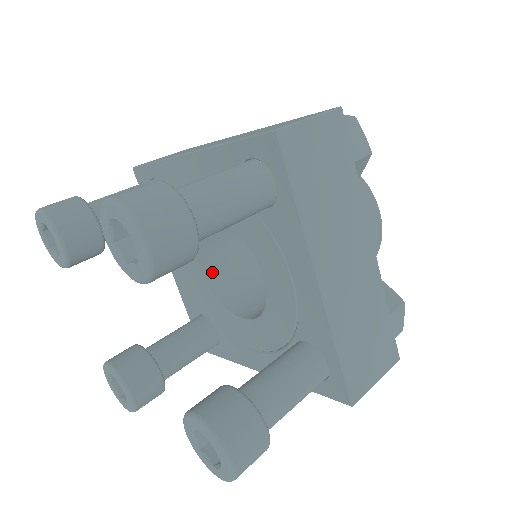
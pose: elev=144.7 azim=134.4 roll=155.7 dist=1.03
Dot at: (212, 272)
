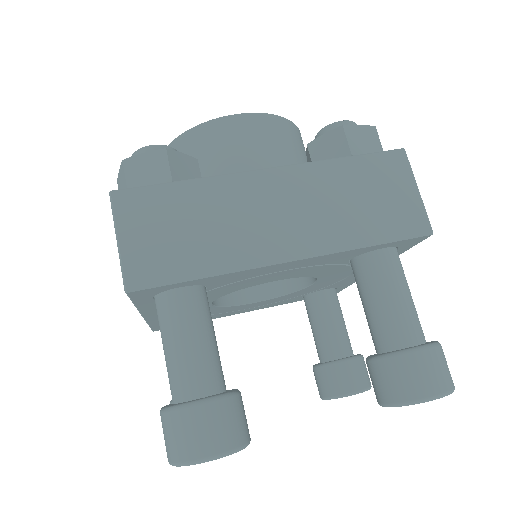
Dot at: occluded
